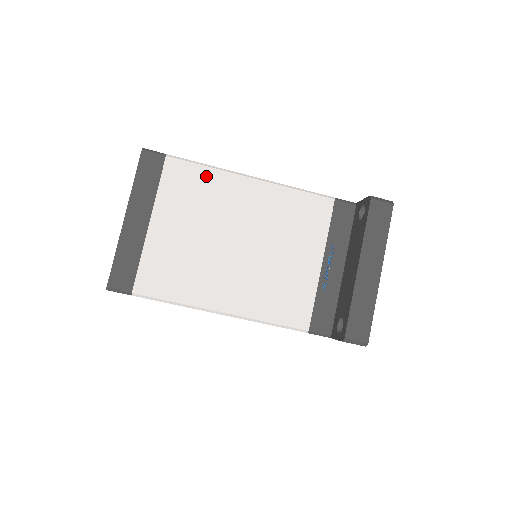
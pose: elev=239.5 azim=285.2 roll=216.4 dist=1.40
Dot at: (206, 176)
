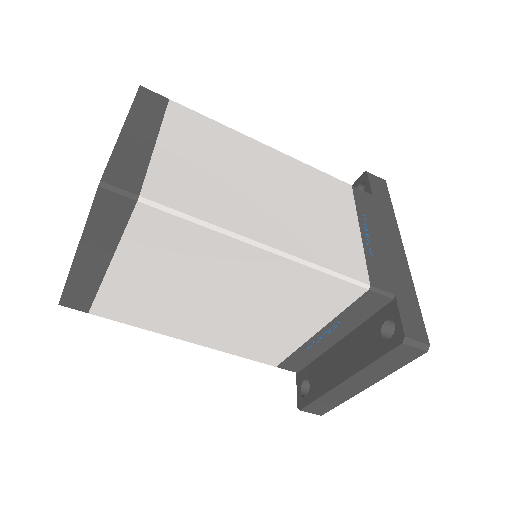
Dot at: (196, 235)
